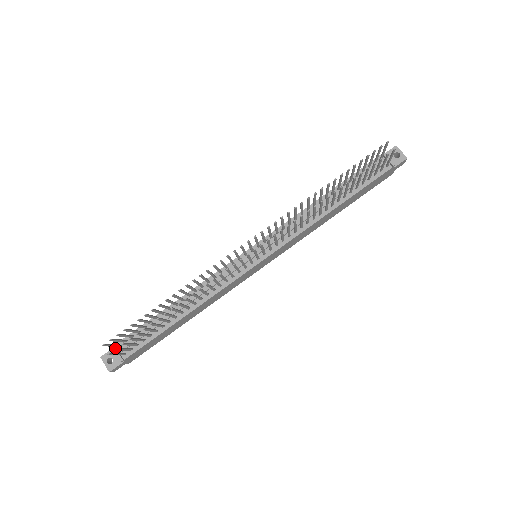
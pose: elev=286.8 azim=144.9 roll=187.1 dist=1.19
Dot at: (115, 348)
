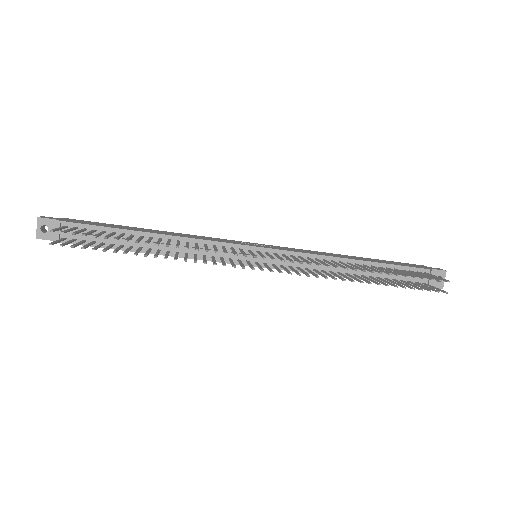
Dot at: (61, 245)
